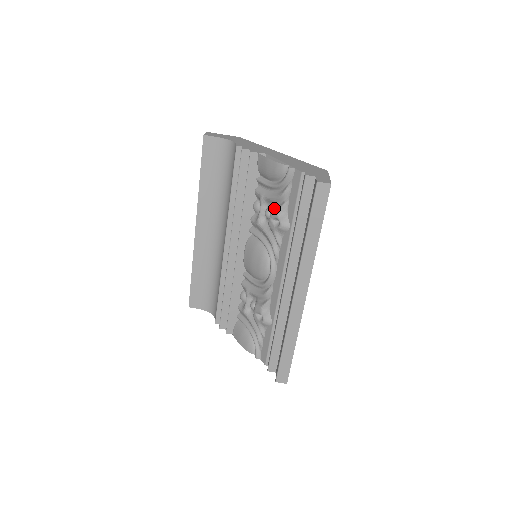
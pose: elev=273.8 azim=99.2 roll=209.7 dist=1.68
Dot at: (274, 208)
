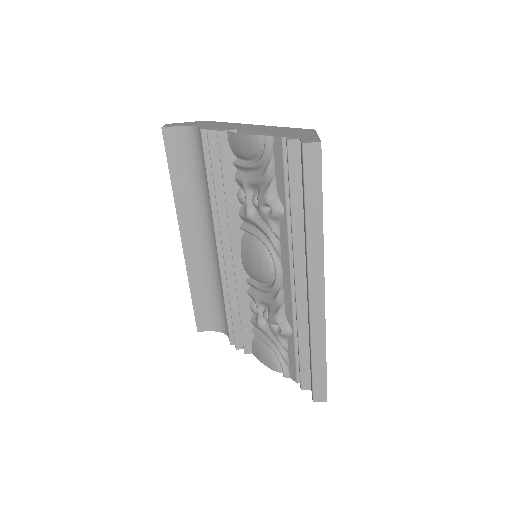
Dot at: (260, 192)
